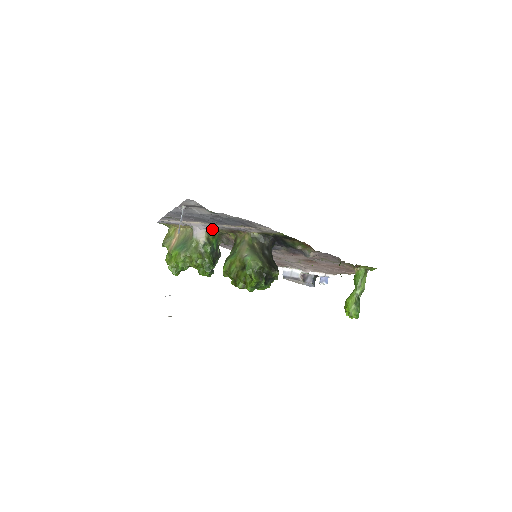
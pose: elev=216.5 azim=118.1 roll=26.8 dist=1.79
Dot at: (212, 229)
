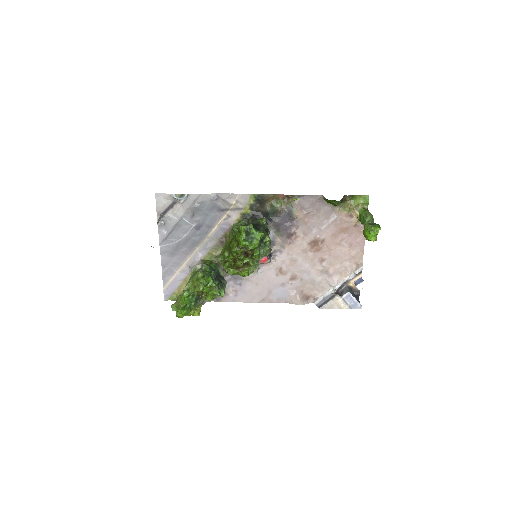
Dot at: (207, 259)
